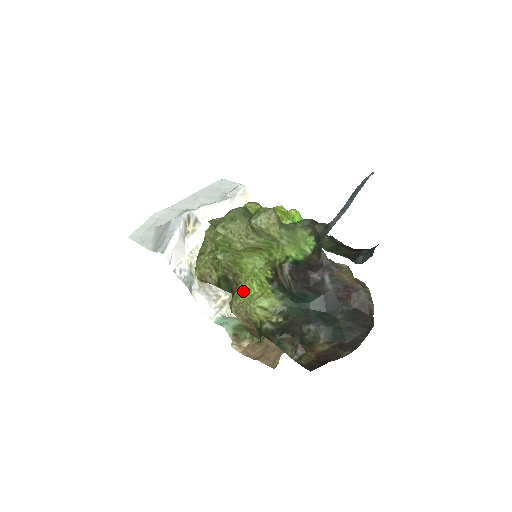
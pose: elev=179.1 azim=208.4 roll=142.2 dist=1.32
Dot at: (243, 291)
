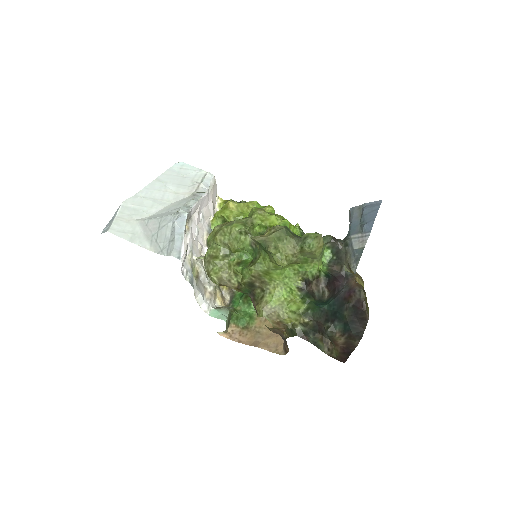
Dot at: (273, 297)
